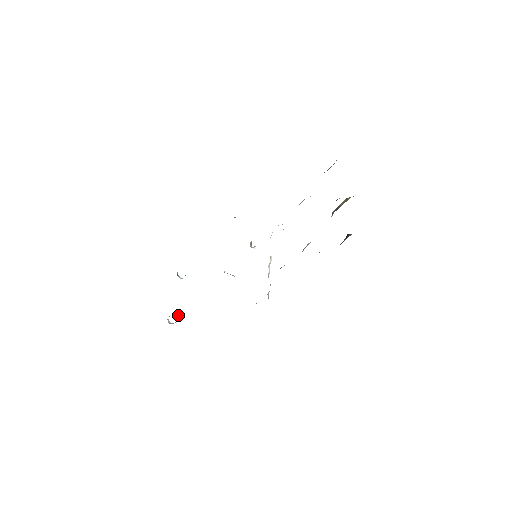
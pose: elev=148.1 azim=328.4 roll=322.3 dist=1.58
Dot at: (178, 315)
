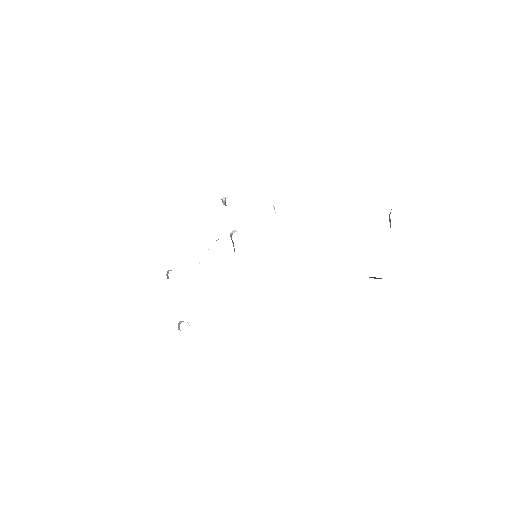
Dot at: (187, 322)
